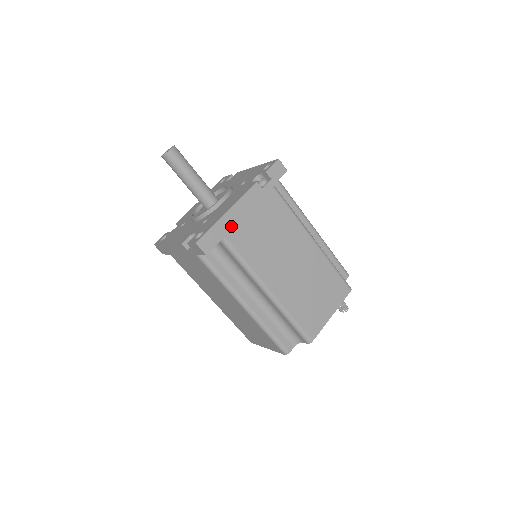
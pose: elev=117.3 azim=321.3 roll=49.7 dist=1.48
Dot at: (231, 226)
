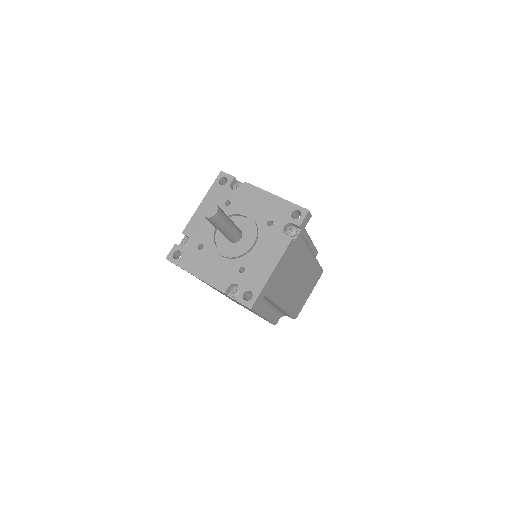
Dot at: (272, 282)
